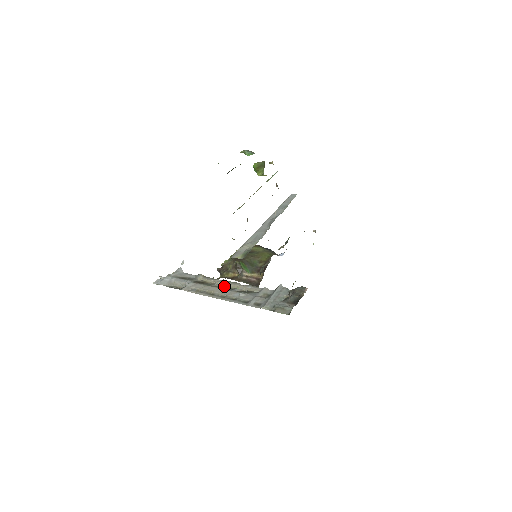
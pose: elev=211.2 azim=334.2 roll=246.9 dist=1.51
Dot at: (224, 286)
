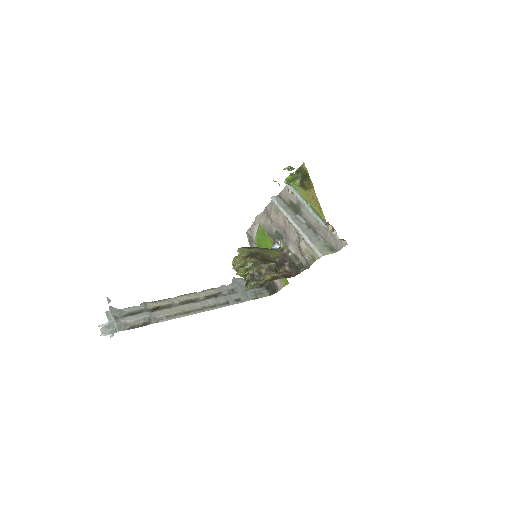
Dot at: (184, 301)
